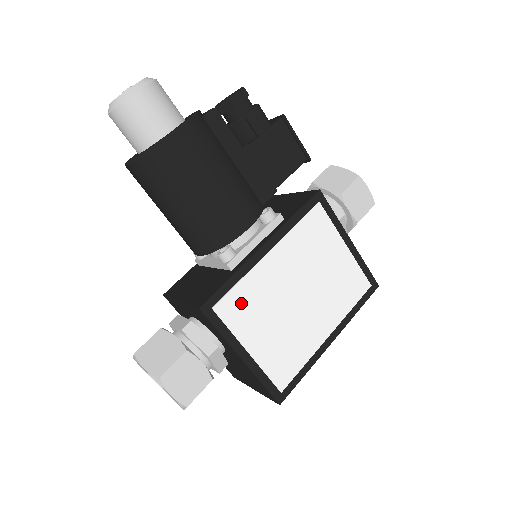
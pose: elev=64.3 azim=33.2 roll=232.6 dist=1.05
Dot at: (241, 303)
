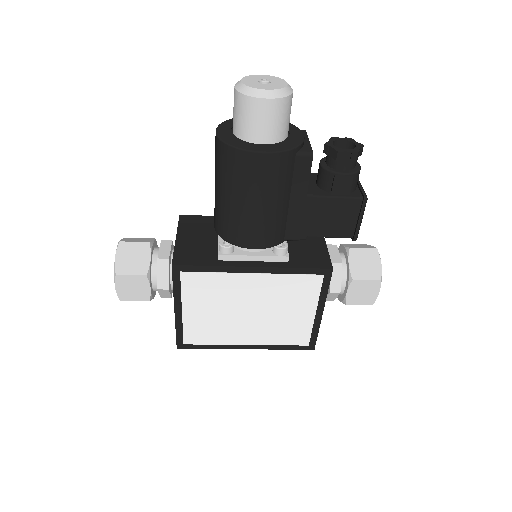
Dot at: (203, 284)
